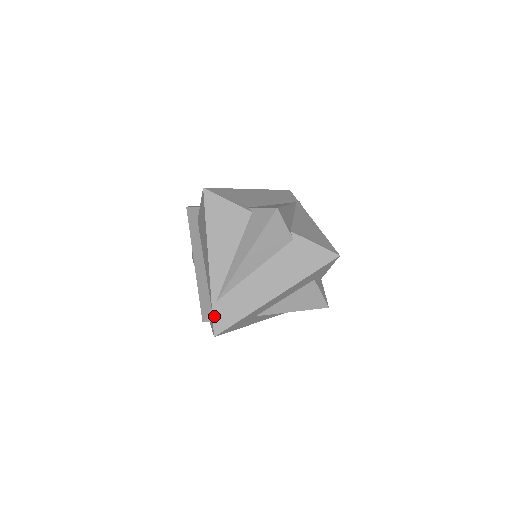
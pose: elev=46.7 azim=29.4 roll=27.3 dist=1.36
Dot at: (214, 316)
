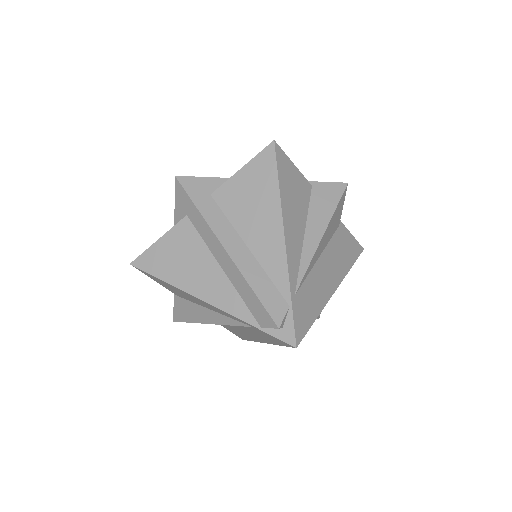
Dot at: (294, 316)
